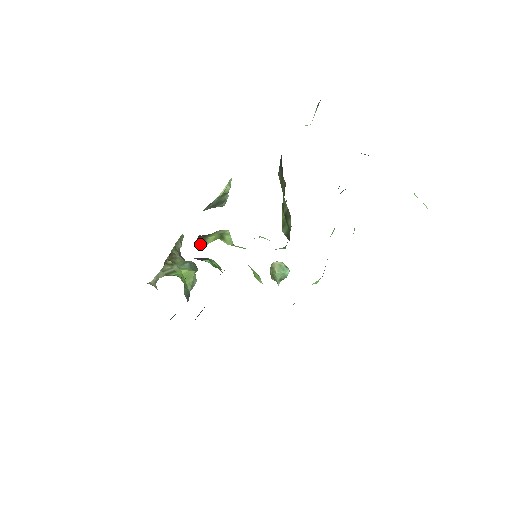
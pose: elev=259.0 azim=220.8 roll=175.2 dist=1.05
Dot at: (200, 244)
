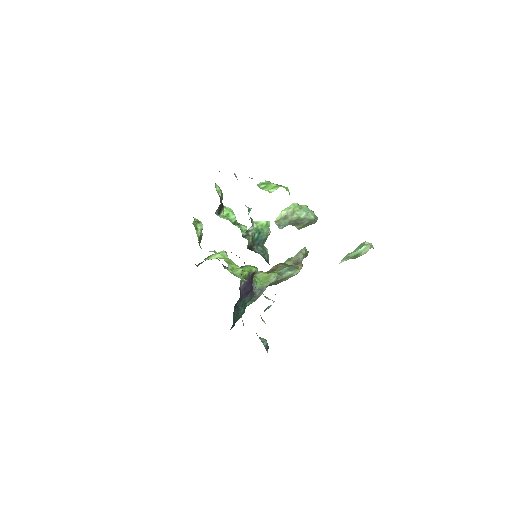
Dot at: occluded
